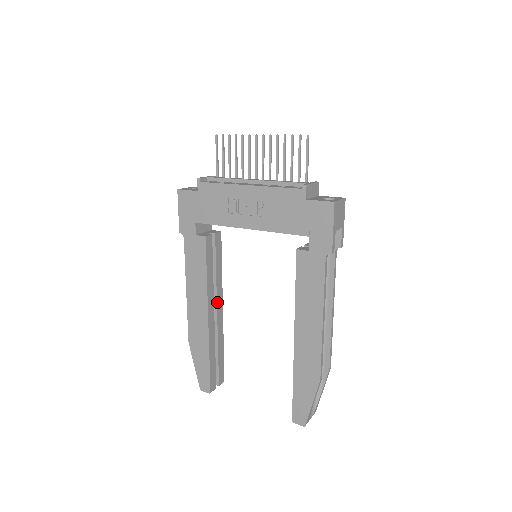
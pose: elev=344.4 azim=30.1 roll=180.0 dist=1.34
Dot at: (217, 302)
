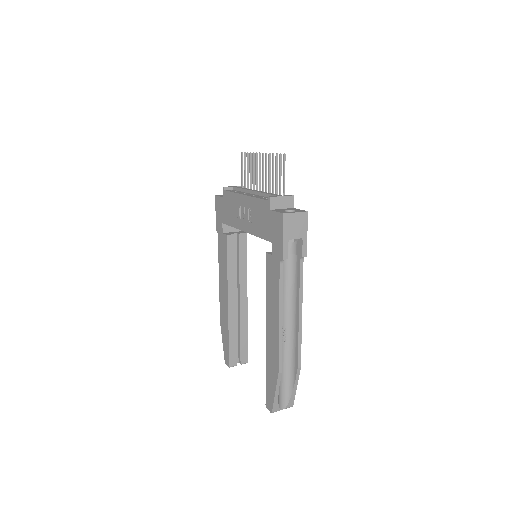
Dot at: (240, 292)
